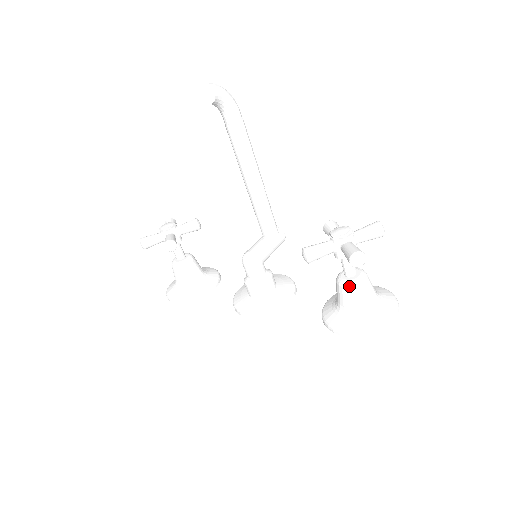
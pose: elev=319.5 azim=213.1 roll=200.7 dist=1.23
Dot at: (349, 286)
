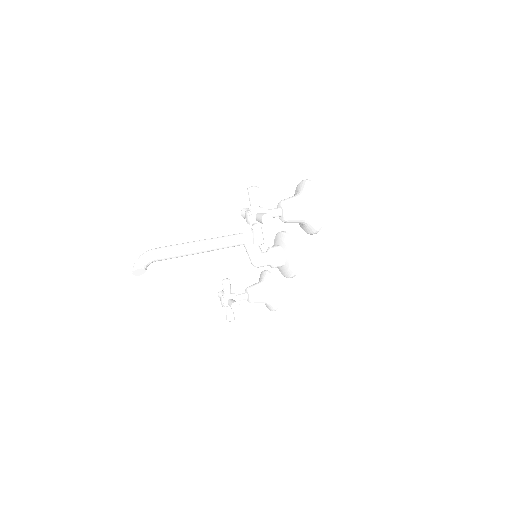
Dot at: (287, 218)
